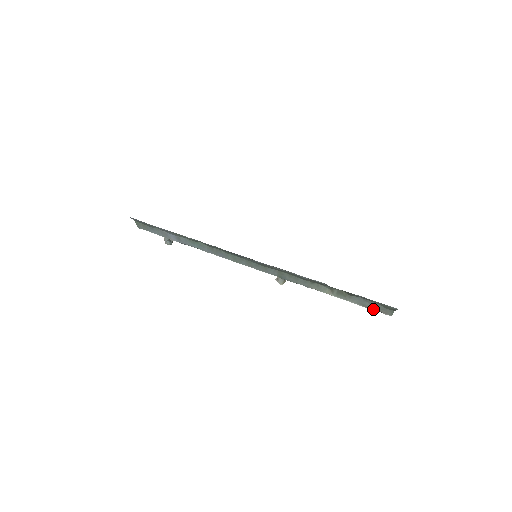
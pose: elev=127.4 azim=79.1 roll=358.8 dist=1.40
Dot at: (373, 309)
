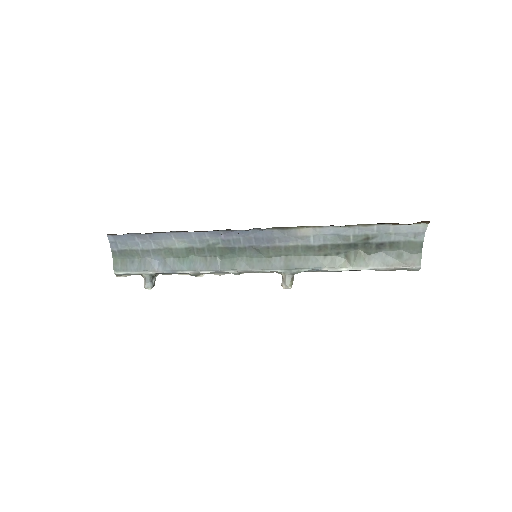
Dot at: (399, 266)
